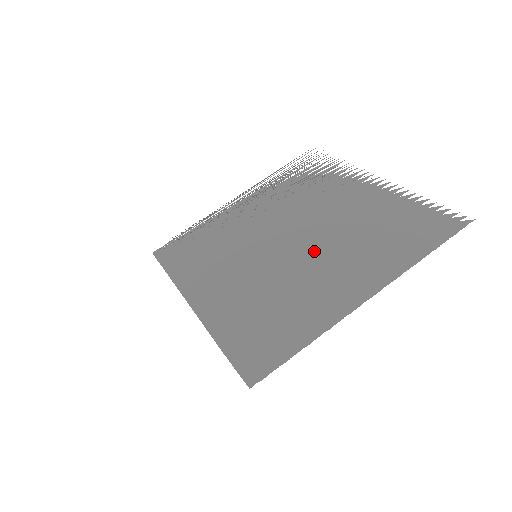
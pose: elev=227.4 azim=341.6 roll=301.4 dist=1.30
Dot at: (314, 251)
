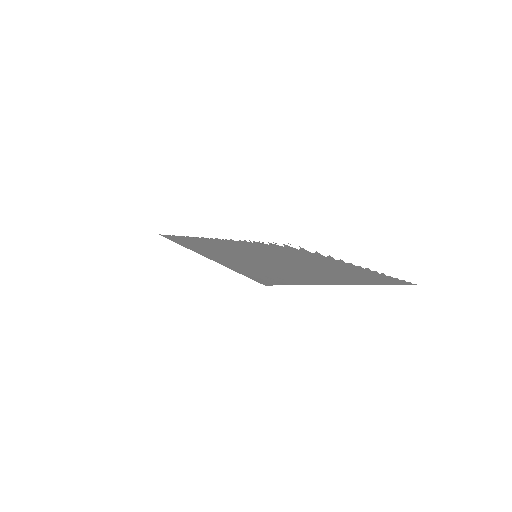
Dot at: (304, 265)
